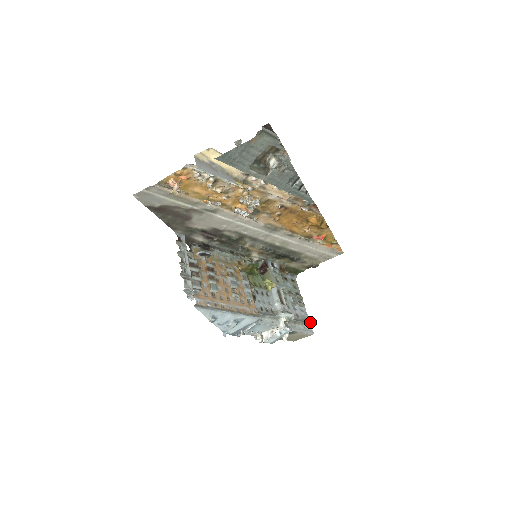
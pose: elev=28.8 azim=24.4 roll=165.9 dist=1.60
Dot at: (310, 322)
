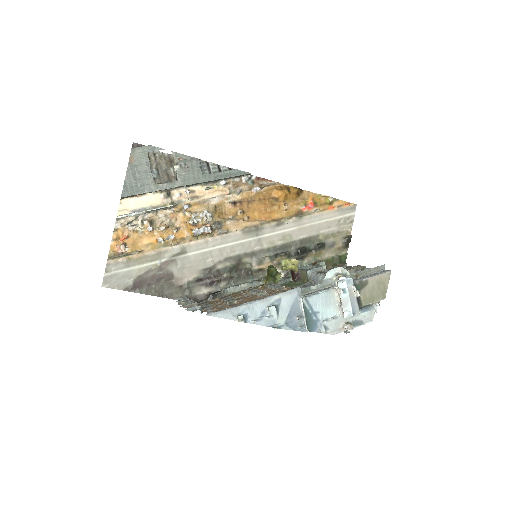
Dot at: (377, 267)
